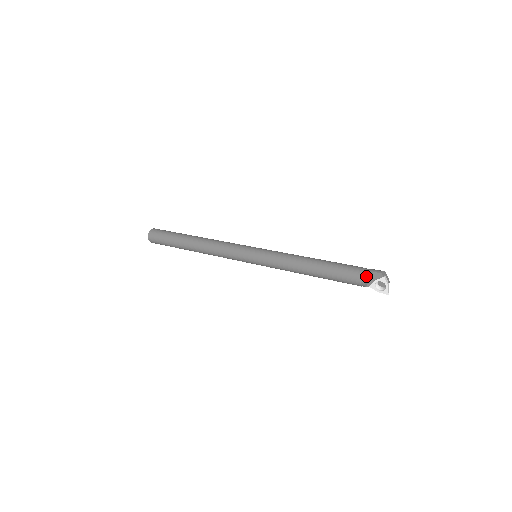
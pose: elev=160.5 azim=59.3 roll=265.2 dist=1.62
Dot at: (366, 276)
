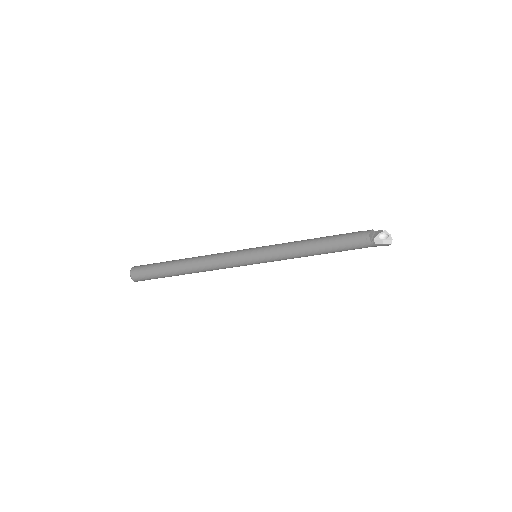
Dot at: (369, 230)
